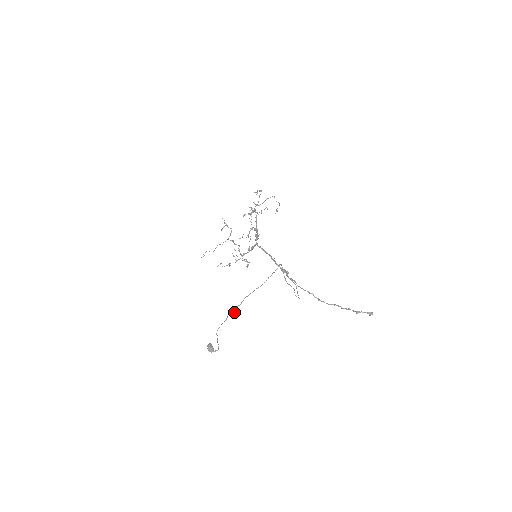
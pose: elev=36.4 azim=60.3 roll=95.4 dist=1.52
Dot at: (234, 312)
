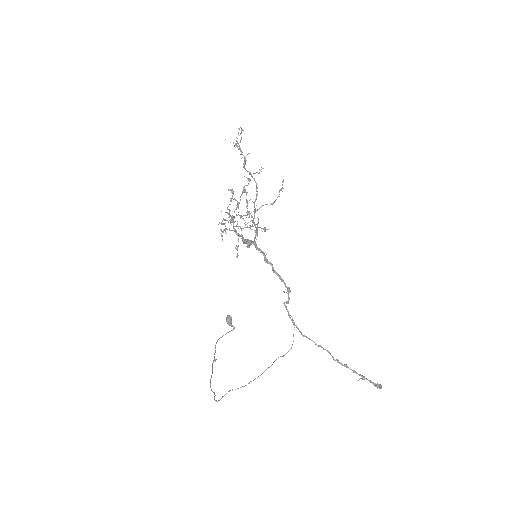
Dot at: occluded
